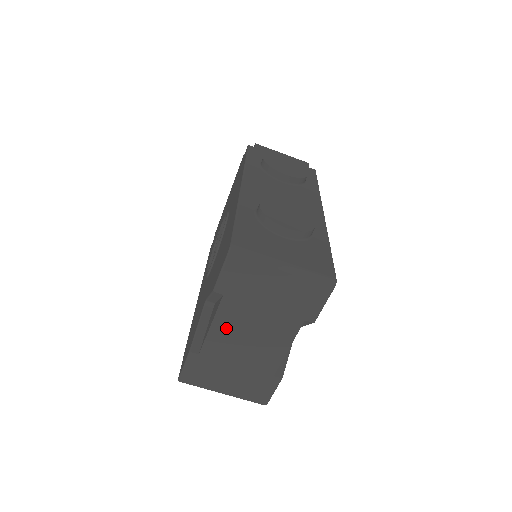
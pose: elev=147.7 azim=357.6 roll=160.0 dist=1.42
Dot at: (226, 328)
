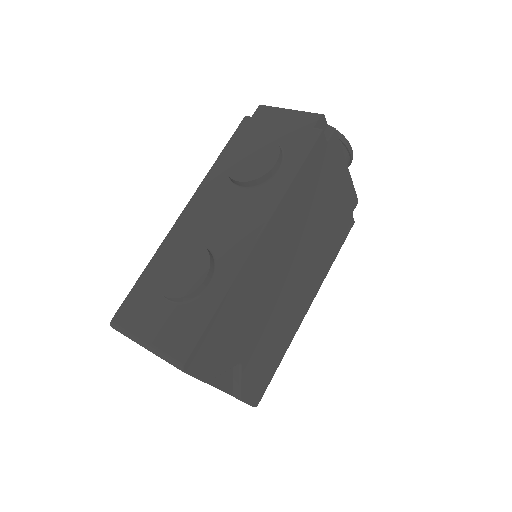
Dot at: occluded
